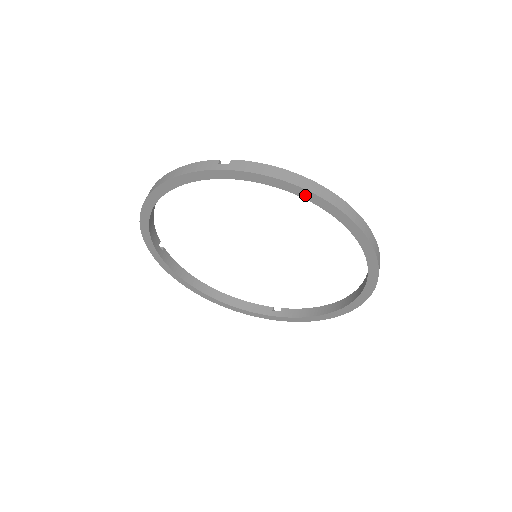
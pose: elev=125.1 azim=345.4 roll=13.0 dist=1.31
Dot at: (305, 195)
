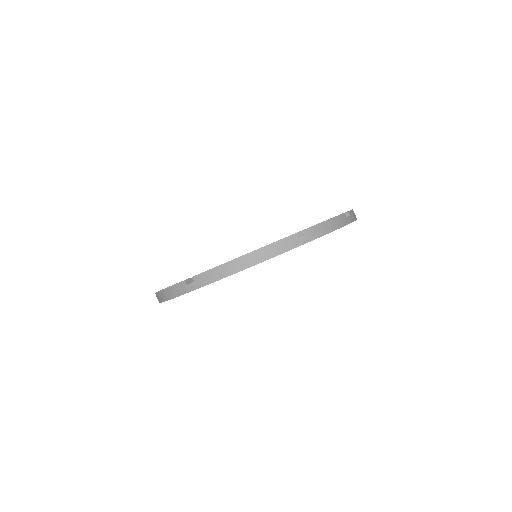
Dot at: (261, 262)
